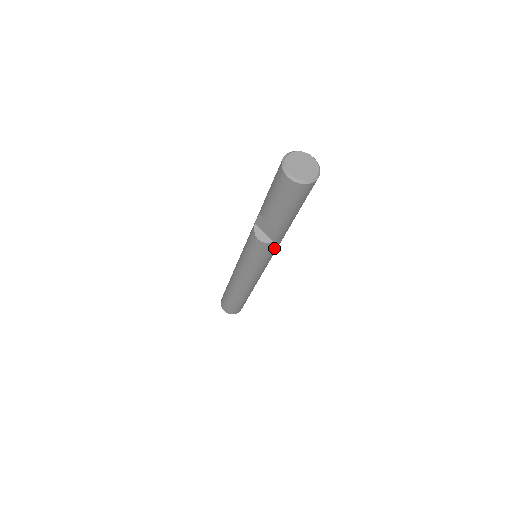
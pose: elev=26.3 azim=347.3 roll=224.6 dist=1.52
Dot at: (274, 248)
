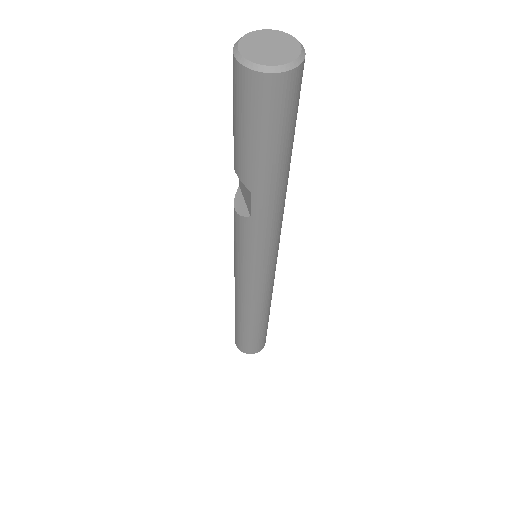
Dot at: (259, 234)
